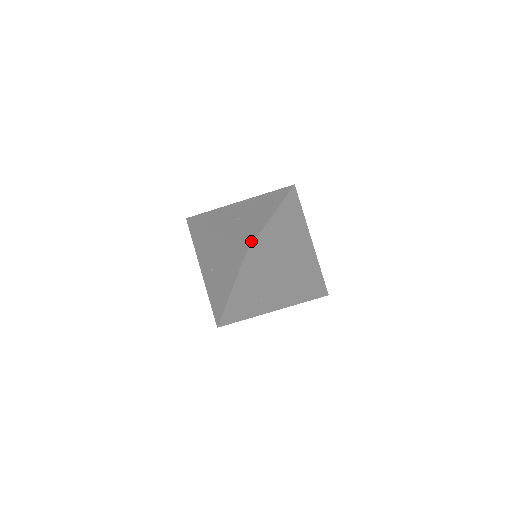
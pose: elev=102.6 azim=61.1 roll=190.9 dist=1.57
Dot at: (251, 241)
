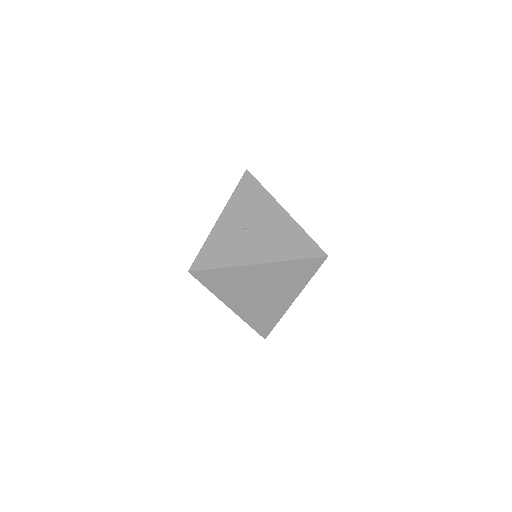
Dot at: (204, 267)
